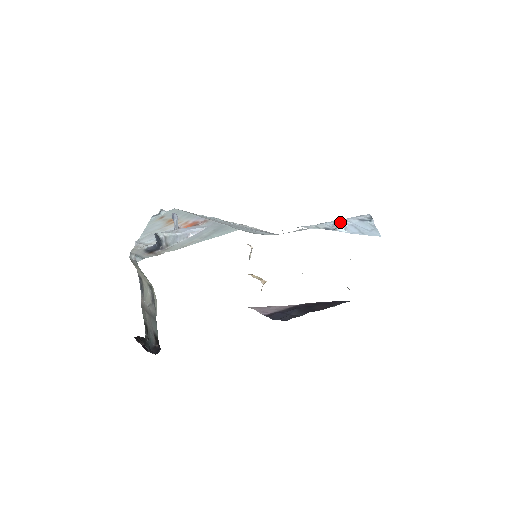
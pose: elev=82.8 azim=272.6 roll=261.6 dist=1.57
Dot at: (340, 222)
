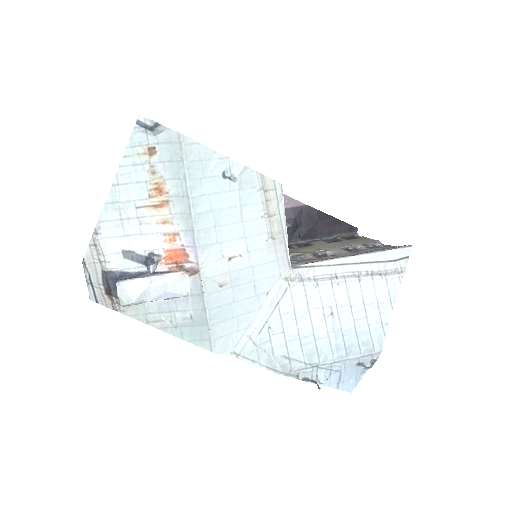
Dot at: (324, 382)
